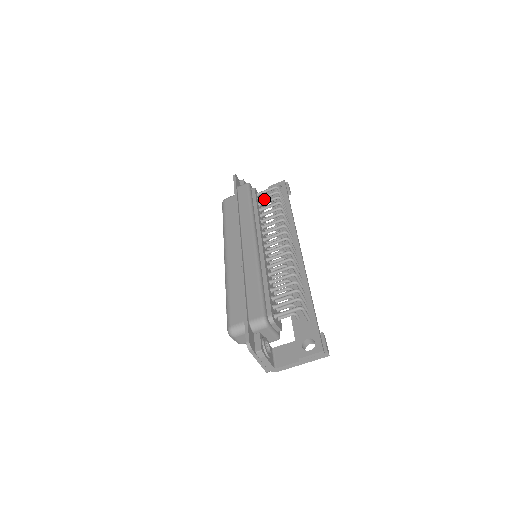
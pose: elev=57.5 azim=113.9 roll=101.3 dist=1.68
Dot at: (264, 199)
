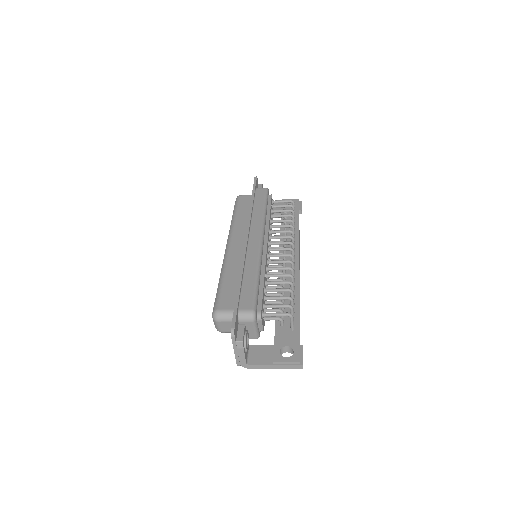
Dot at: (275, 209)
